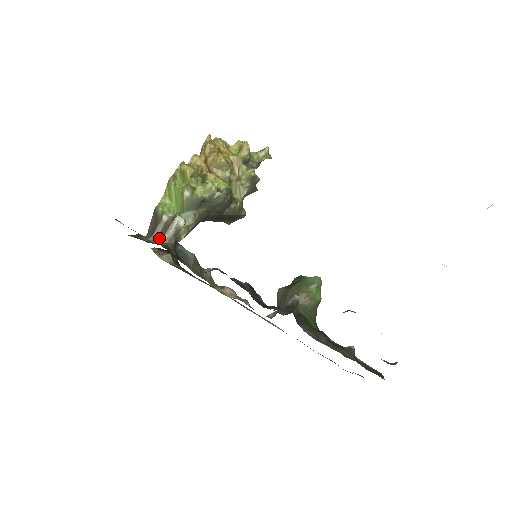
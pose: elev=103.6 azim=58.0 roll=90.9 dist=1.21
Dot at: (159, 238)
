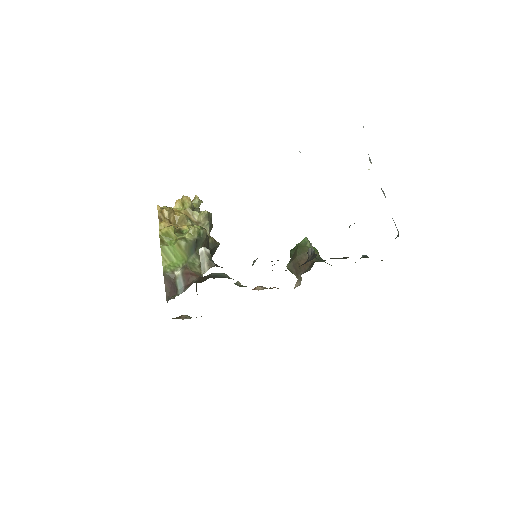
Dot at: (188, 285)
